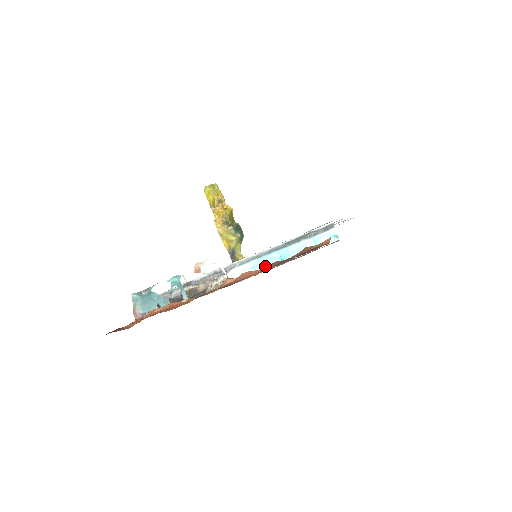
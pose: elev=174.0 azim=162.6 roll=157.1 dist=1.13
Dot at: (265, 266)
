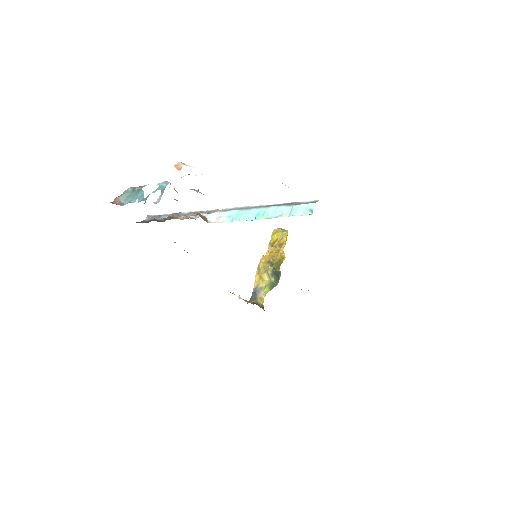
Dot at: (239, 218)
